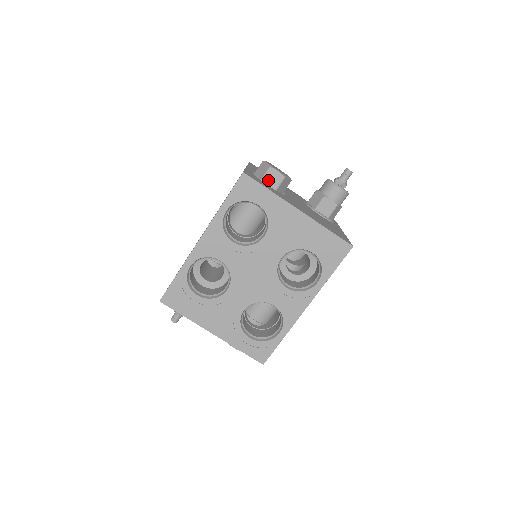
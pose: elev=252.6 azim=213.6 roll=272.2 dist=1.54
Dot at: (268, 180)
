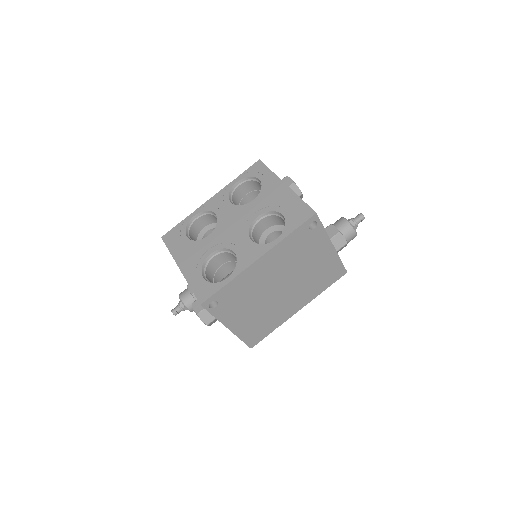
Dot at: occluded
